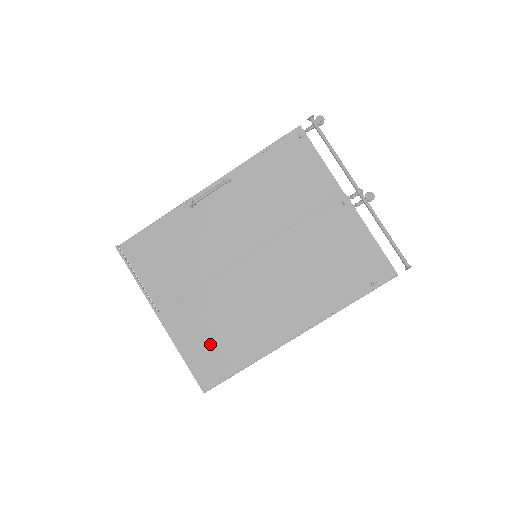
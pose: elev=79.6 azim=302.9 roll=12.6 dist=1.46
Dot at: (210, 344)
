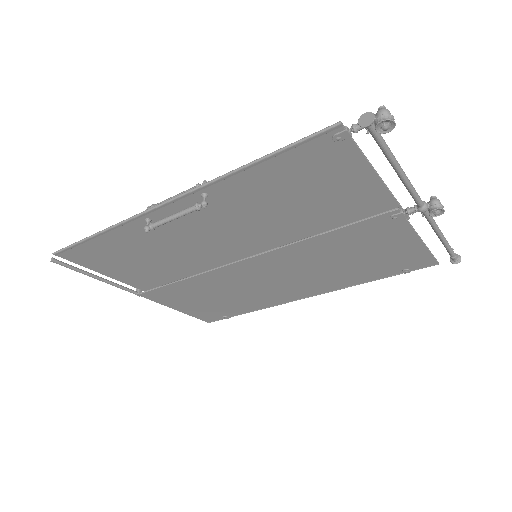
Dot at: (208, 305)
